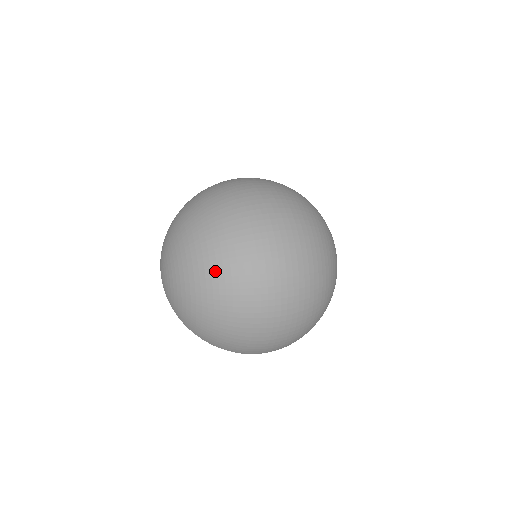
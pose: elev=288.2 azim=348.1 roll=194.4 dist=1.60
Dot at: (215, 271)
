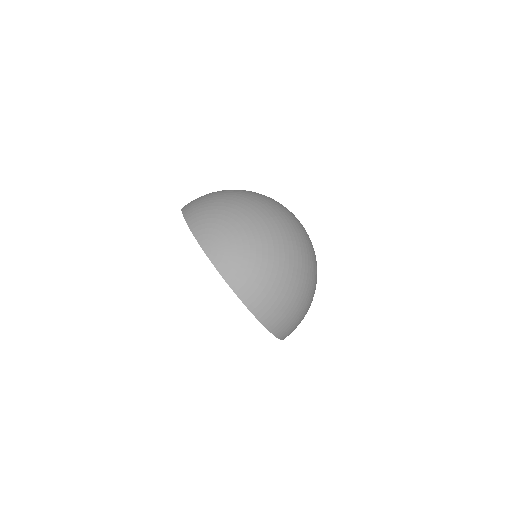
Dot at: (289, 235)
